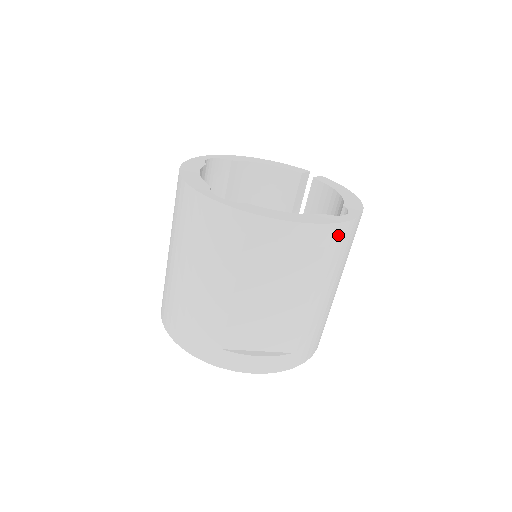
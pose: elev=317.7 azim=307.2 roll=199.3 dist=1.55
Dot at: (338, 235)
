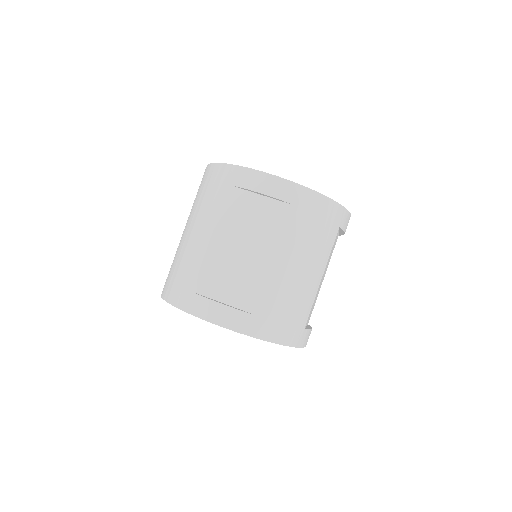
Dot at: (308, 201)
